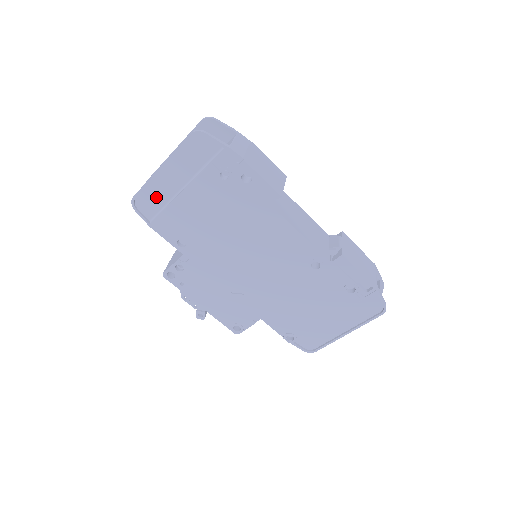
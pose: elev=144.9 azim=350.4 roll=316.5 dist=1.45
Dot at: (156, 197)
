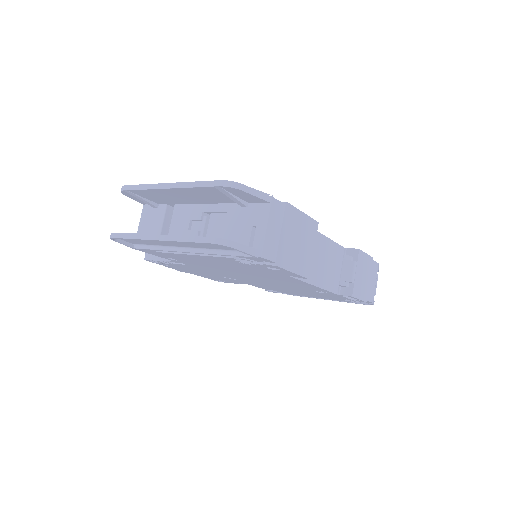
Dot at: (145, 241)
